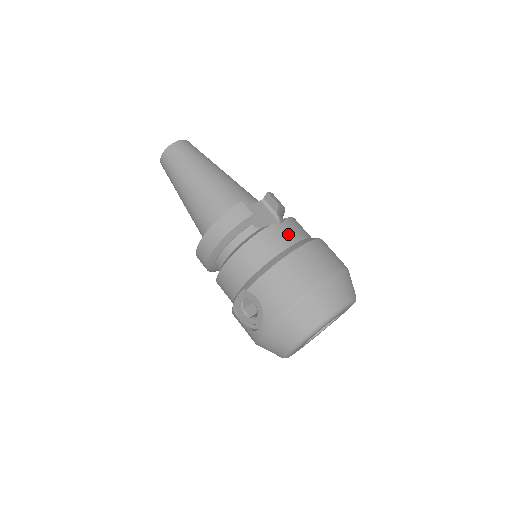
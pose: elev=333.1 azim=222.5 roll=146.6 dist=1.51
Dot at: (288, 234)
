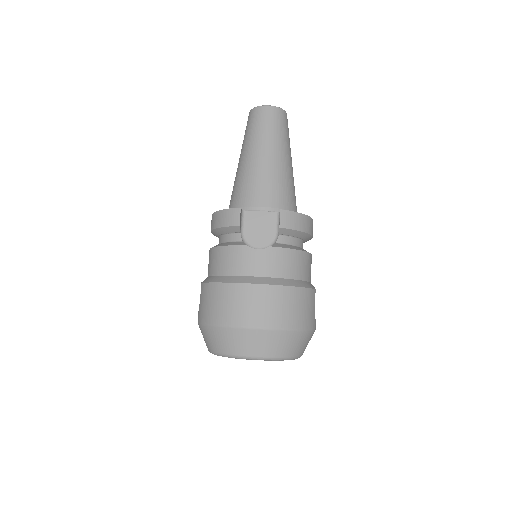
Dot at: (254, 264)
